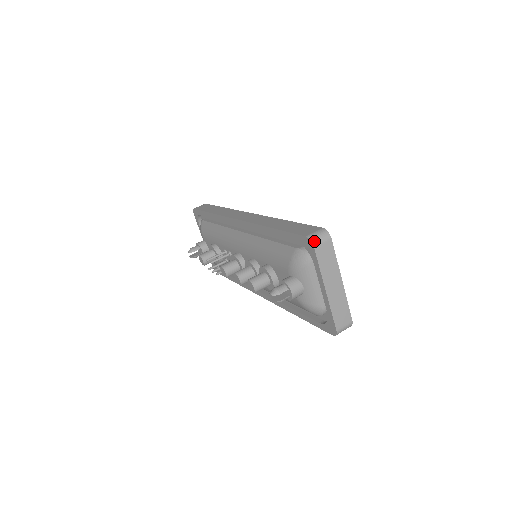
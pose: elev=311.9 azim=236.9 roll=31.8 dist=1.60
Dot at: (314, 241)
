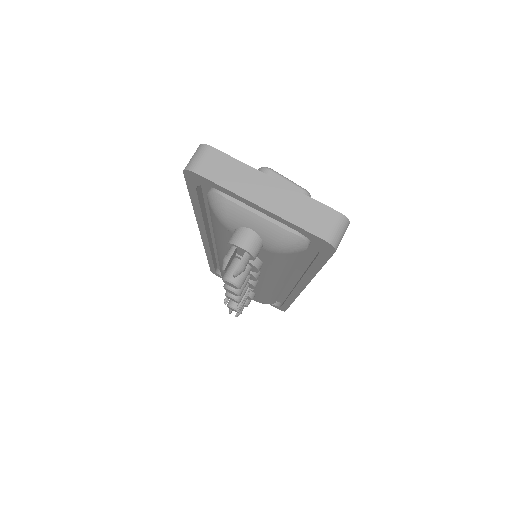
Dot at: (190, 166)
